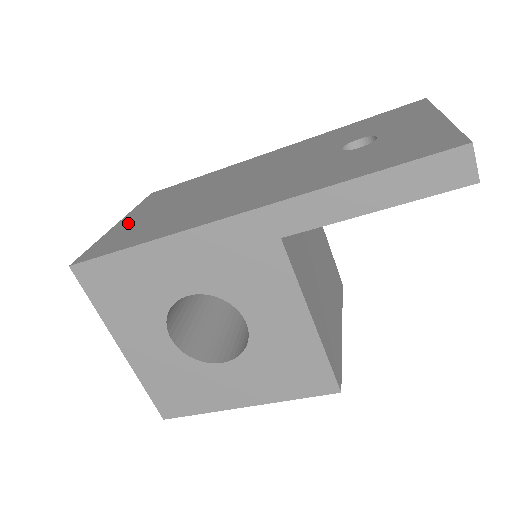
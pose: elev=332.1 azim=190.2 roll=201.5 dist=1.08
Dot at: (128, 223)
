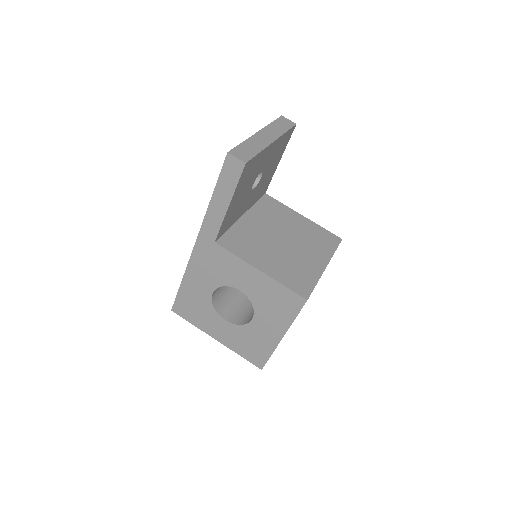
Dot at: occluded
